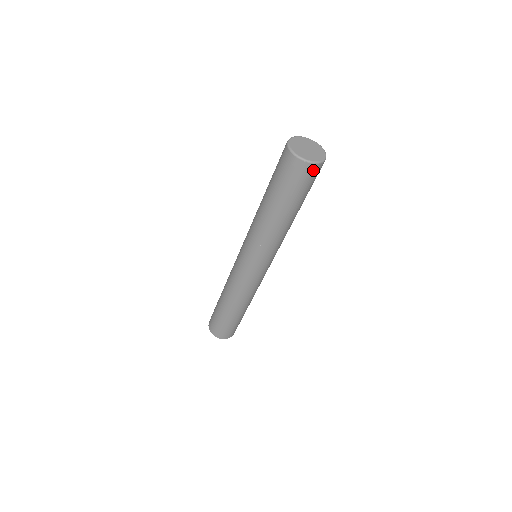
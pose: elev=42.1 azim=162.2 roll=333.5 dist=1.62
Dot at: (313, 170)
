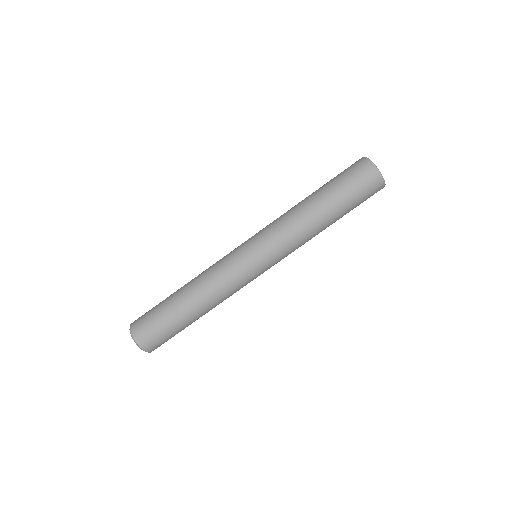
Dot at: (377, 184)
